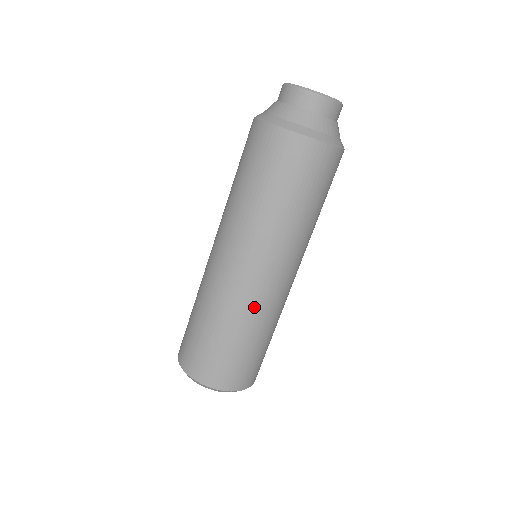
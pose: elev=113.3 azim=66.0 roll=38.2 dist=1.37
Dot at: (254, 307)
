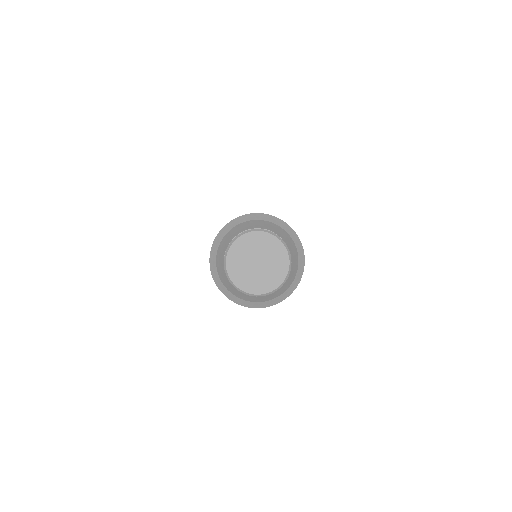
Dot at: occluded
